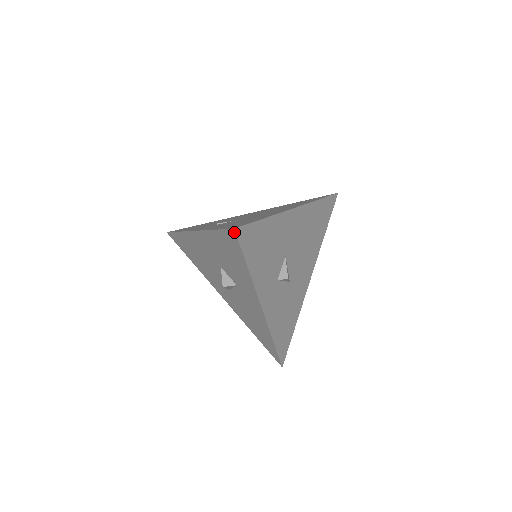
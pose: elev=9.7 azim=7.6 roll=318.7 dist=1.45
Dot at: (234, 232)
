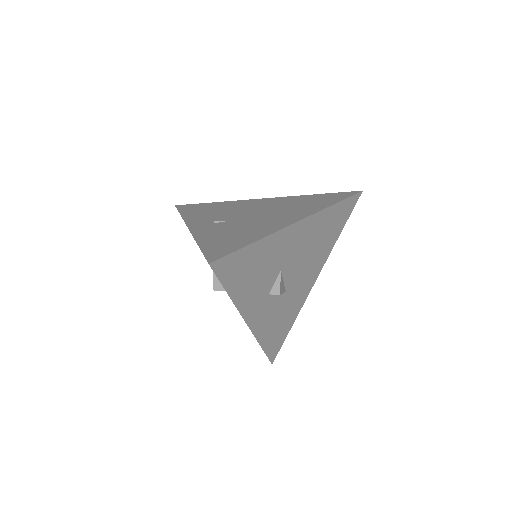
Dot at: occluded
